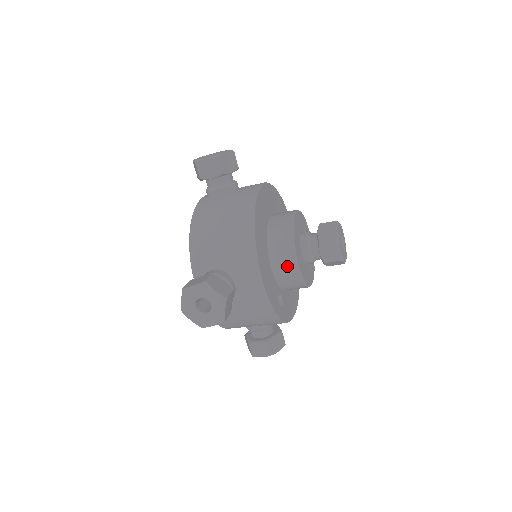
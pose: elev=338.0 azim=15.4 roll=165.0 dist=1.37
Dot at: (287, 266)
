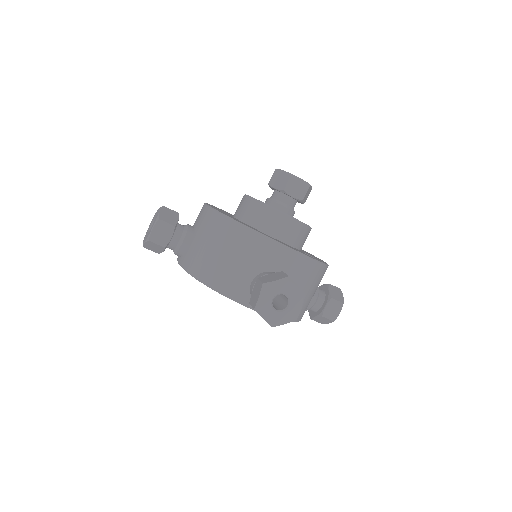
Dot at: (287, 227)
